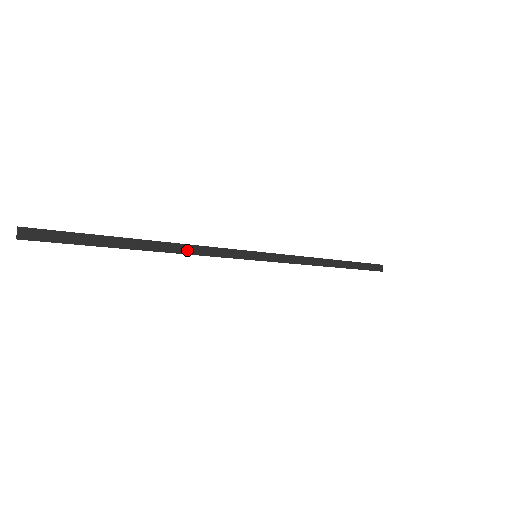
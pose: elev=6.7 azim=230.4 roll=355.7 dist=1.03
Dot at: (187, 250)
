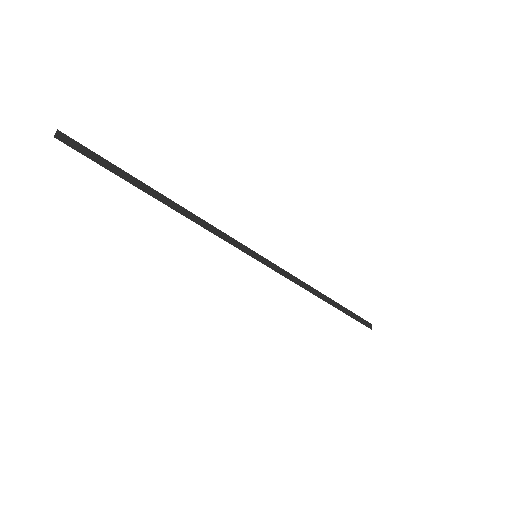
Dot at: (196, 220)
